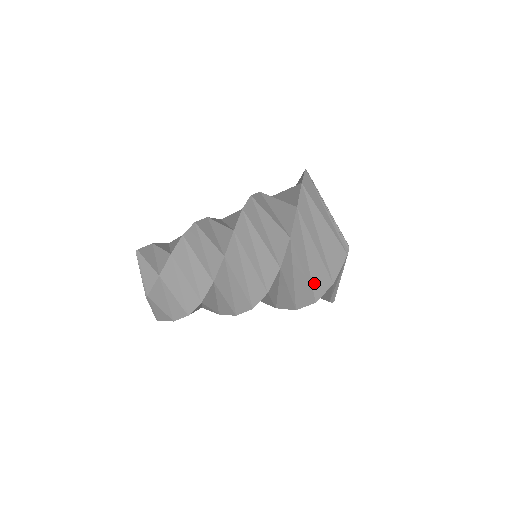
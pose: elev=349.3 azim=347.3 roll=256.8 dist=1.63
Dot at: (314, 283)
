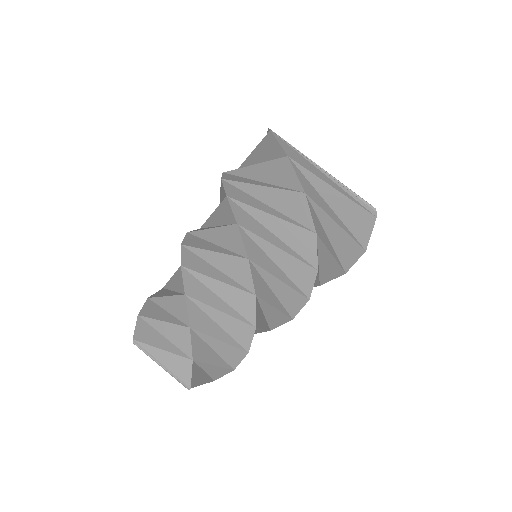
Dot at: (341, 258)
